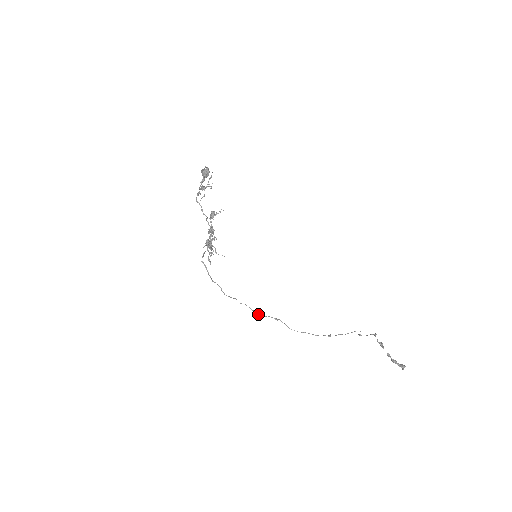
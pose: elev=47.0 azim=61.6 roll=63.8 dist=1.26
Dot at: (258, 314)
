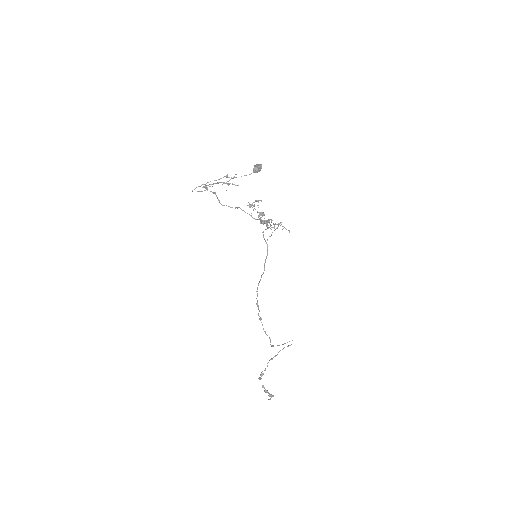
Dot at: occluded
